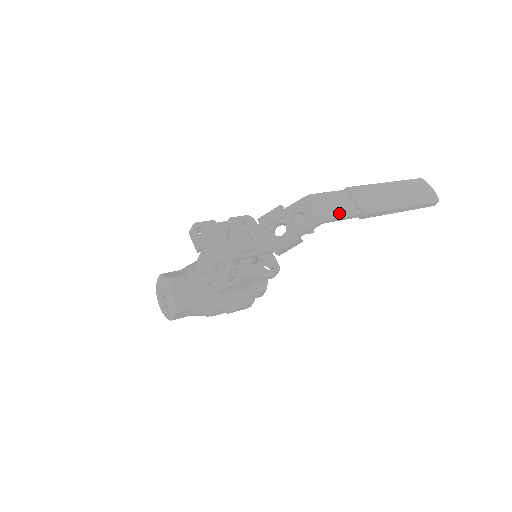
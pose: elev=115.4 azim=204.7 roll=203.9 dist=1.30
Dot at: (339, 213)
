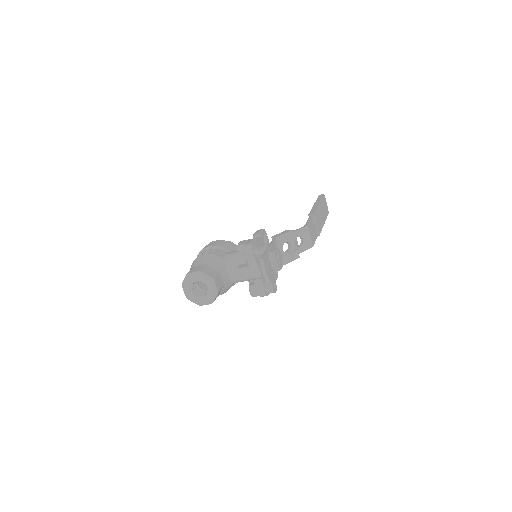
Dot at: (315, 238)
